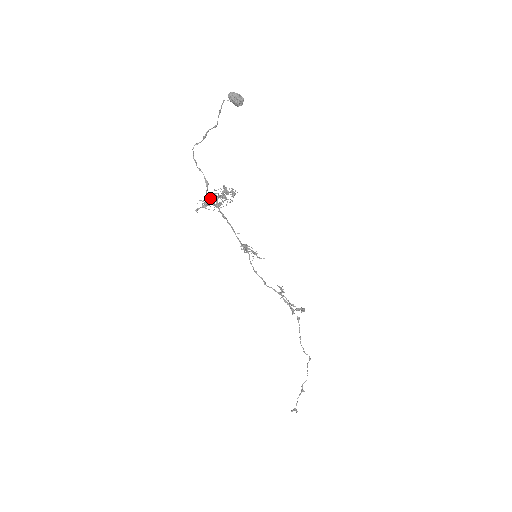
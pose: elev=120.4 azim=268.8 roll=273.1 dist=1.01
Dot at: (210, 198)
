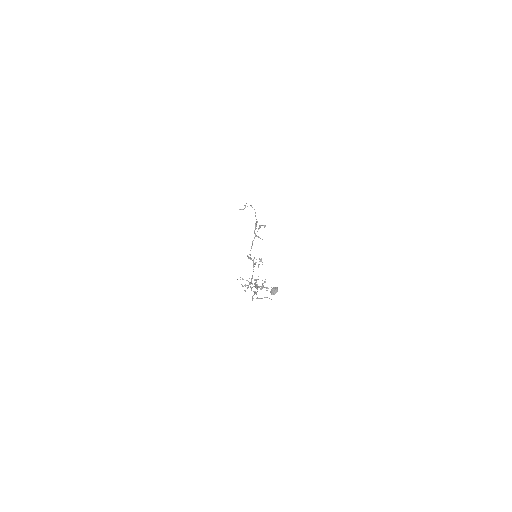
Dot at: (251, 288)
